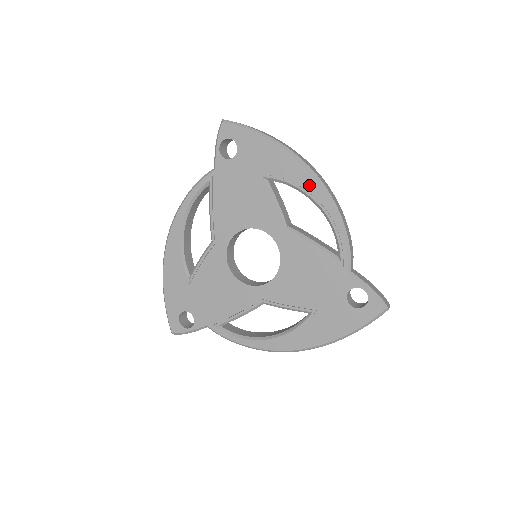
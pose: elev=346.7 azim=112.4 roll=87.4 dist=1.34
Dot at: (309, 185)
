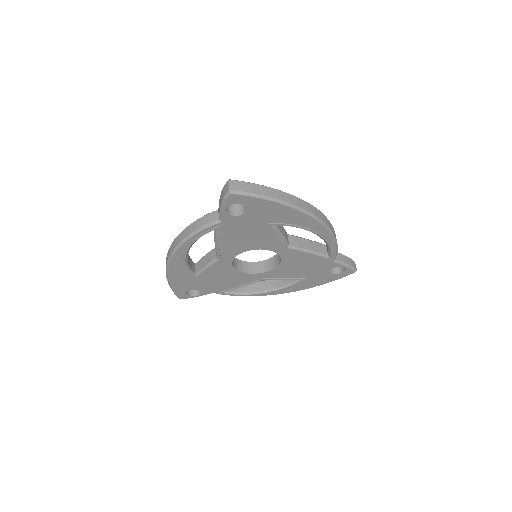
Dot at: (313, 227)
